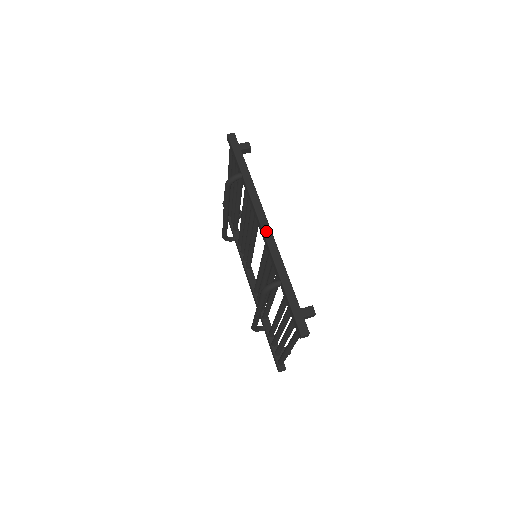
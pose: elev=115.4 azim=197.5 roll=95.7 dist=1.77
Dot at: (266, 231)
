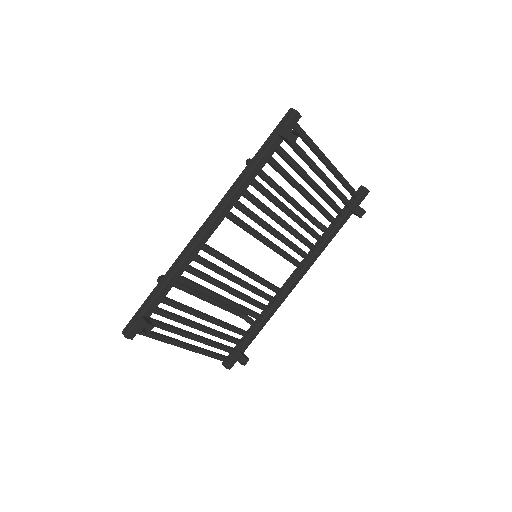
Dot at: (199, 233)
